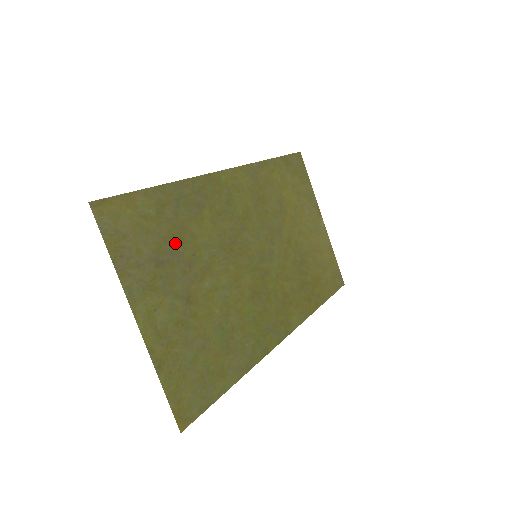
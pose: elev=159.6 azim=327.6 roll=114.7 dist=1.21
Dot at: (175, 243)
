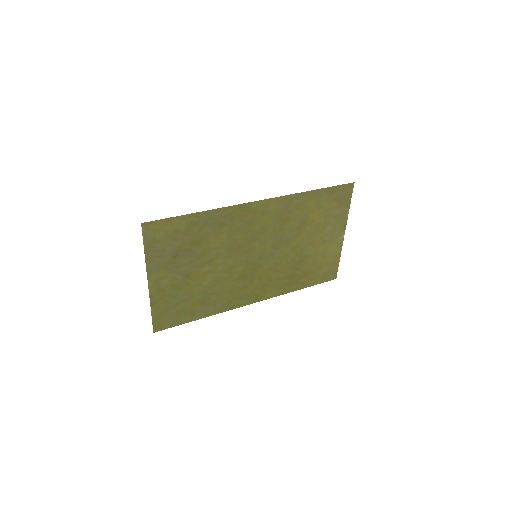
Dot at: (192, 246)
